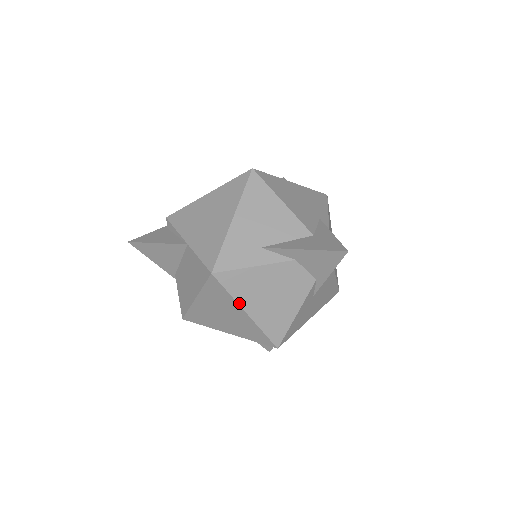
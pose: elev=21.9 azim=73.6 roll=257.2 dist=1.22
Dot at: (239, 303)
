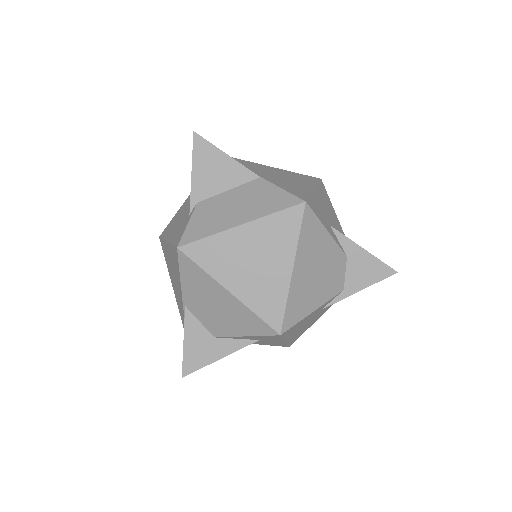
Dot at: (297, 252)
